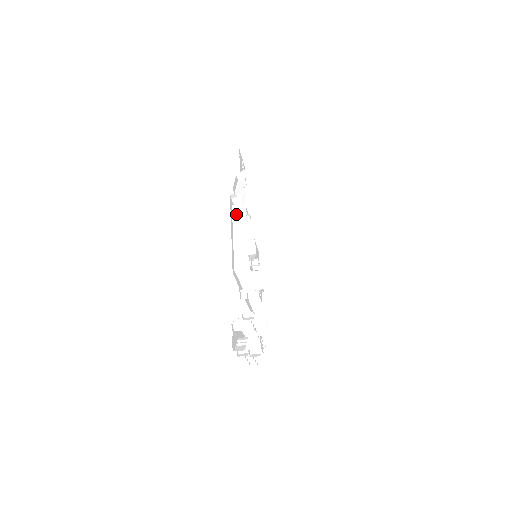
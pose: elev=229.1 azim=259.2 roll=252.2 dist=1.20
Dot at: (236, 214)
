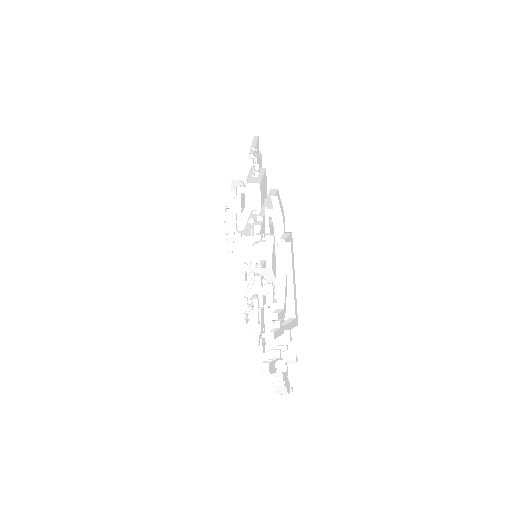
Dot at: (289, 254)
